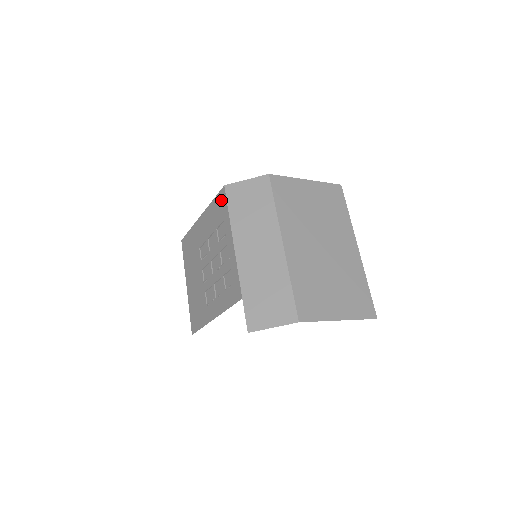
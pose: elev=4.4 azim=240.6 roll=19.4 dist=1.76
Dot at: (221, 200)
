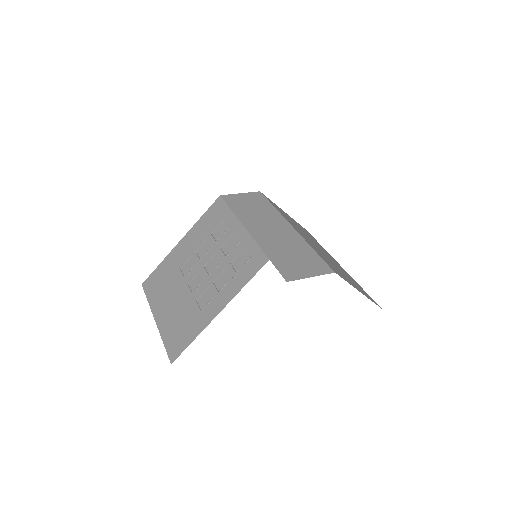
Dot at: (217, 208)
